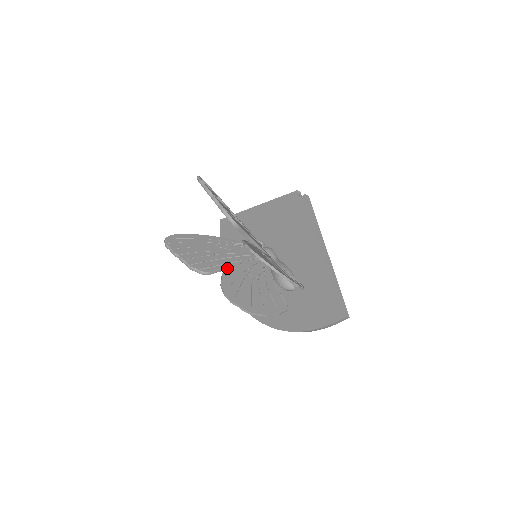
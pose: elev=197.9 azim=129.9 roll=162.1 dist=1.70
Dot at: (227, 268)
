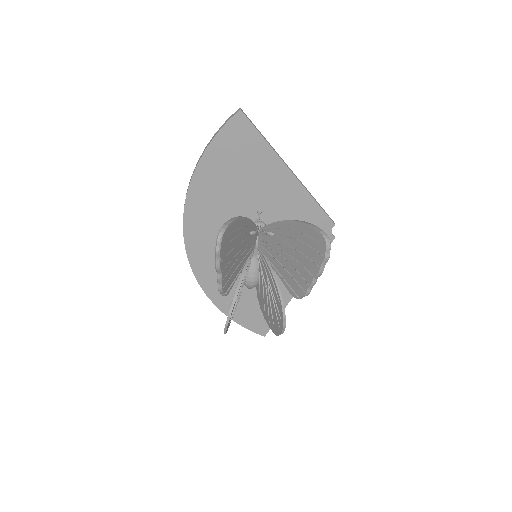
Dot at: (240, 288)
